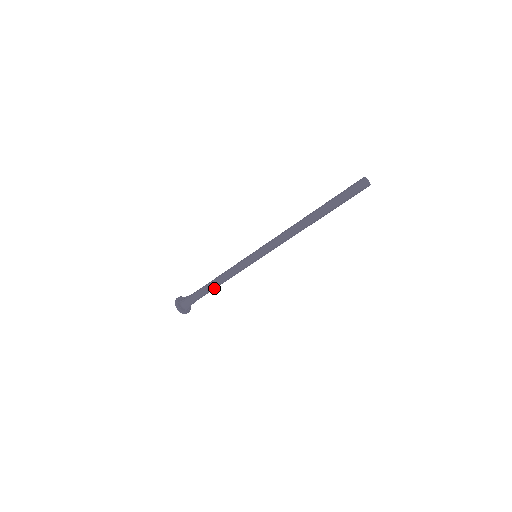
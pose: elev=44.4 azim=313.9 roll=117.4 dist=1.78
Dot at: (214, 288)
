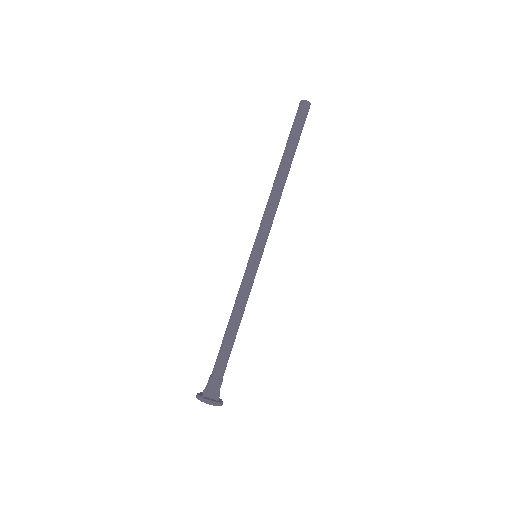
Dot at: (228, 334)
